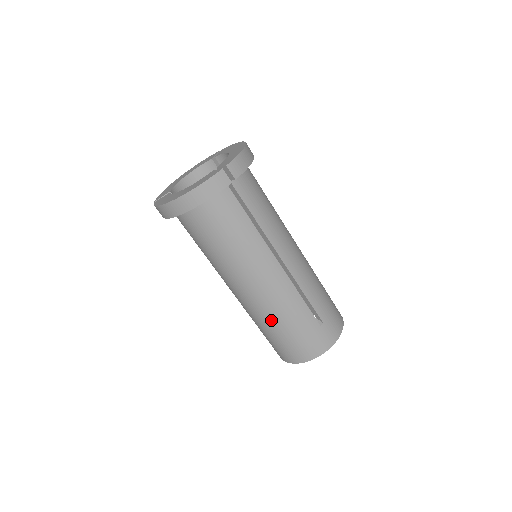
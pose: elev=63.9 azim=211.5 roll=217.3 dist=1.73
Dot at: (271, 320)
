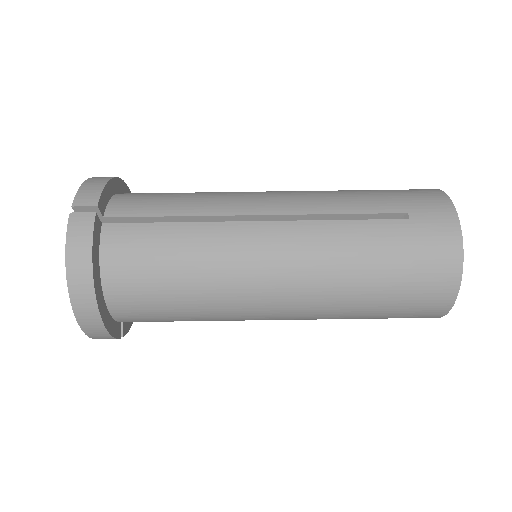
Dot at: (348, 287)
